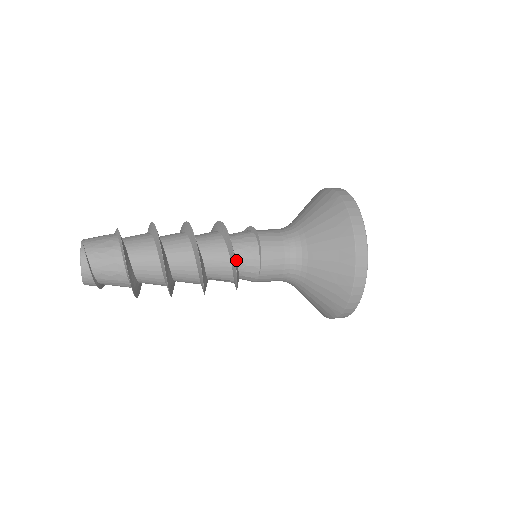
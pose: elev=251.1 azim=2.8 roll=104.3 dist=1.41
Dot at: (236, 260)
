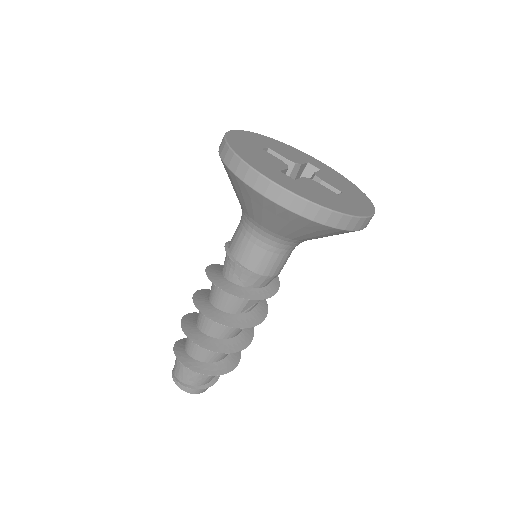
Dot at: (231, 282)
